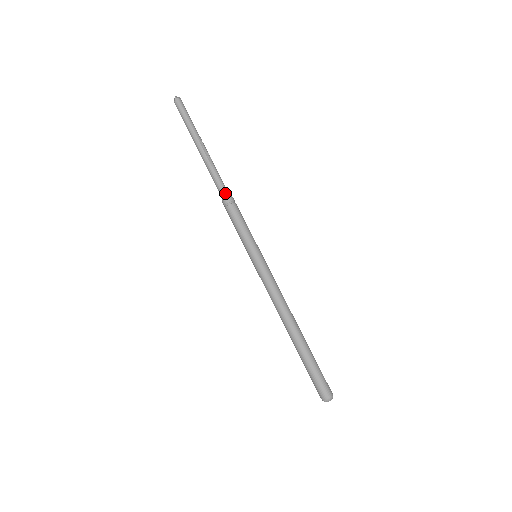
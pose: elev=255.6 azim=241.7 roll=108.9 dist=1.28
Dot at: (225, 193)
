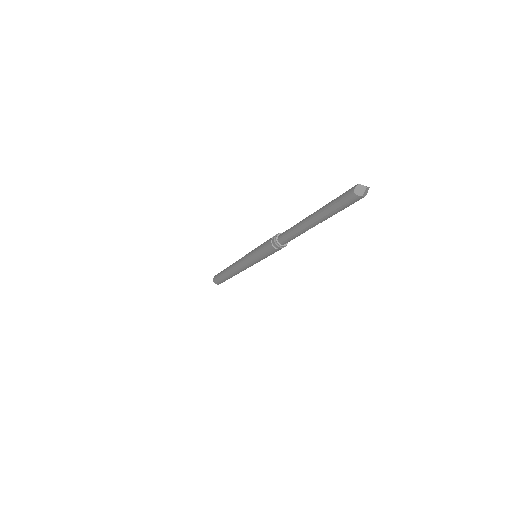
Dot at: (285, 244)
